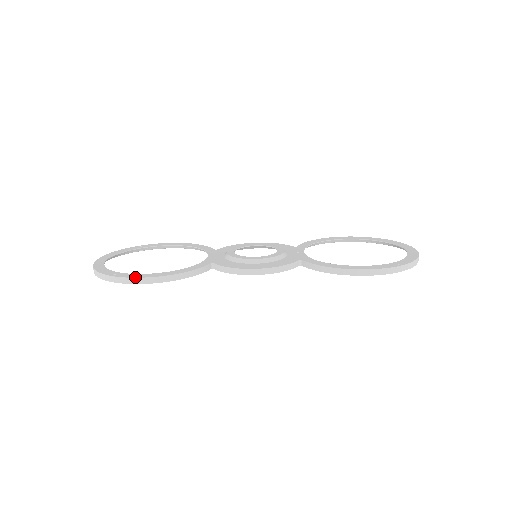
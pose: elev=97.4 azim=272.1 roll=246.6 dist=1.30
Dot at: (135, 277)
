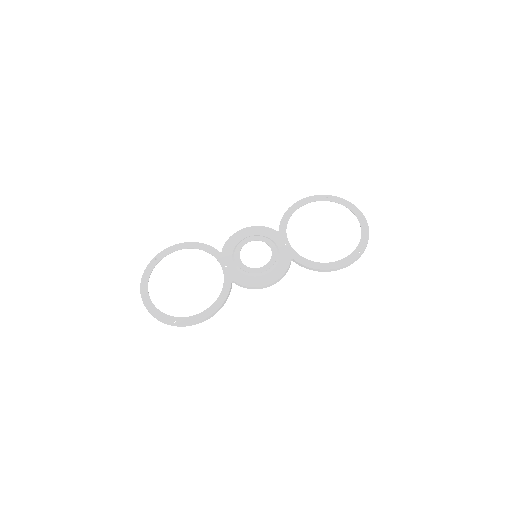
Dot at: (193, 323)
